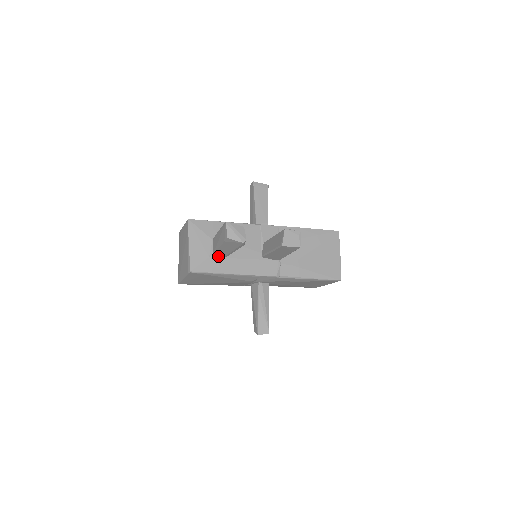
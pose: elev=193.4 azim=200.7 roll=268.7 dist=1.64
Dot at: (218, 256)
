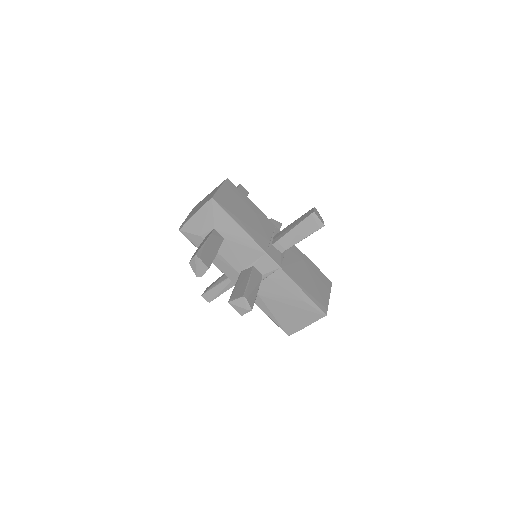
Dot at: occluded
